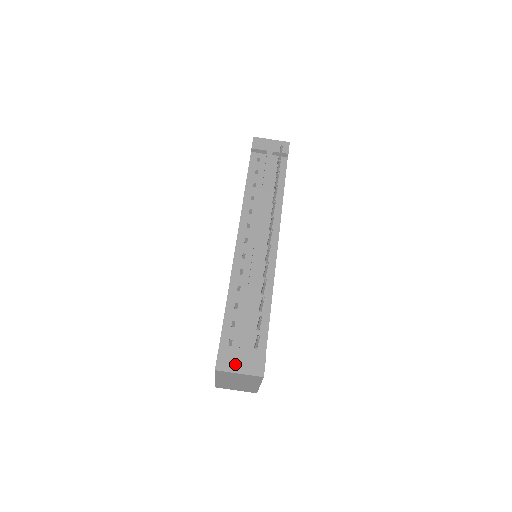
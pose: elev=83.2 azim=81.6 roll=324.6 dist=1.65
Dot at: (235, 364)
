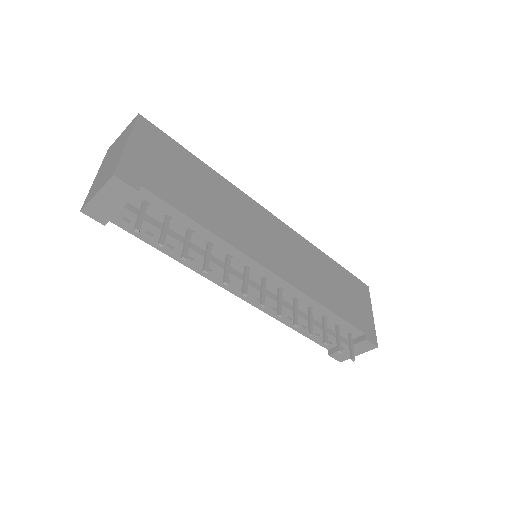
Dot at: (349, 354)
